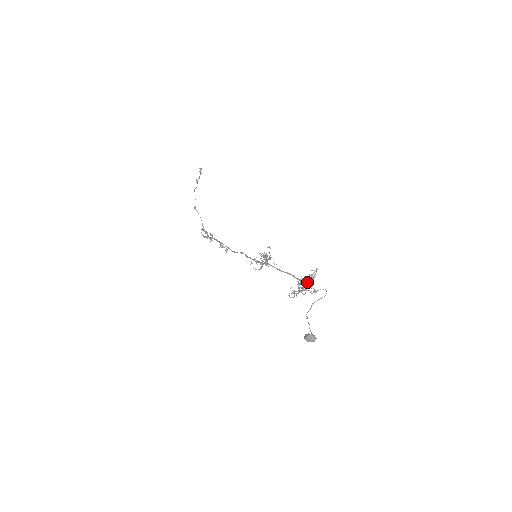
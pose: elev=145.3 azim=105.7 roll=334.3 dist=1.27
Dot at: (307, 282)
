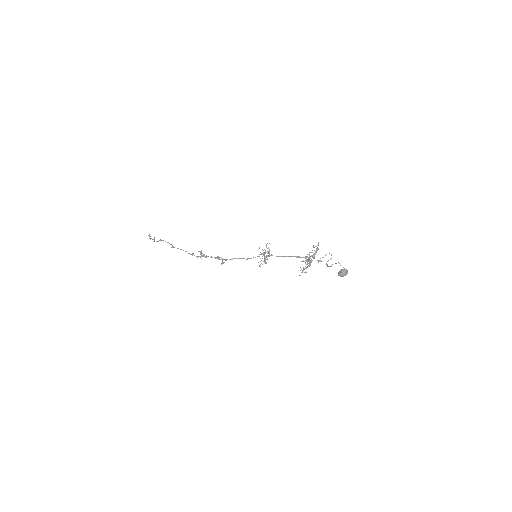
Dot at: (313, 254)
